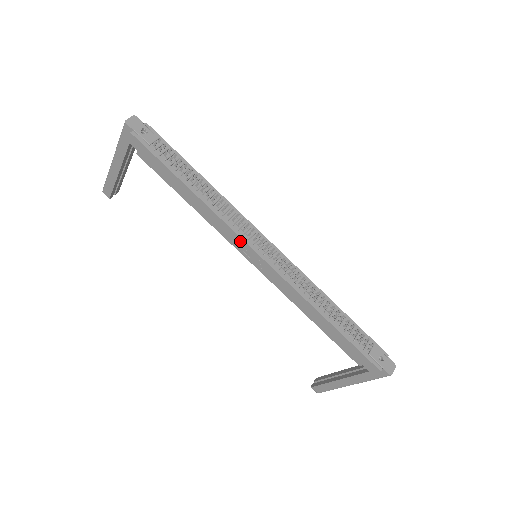
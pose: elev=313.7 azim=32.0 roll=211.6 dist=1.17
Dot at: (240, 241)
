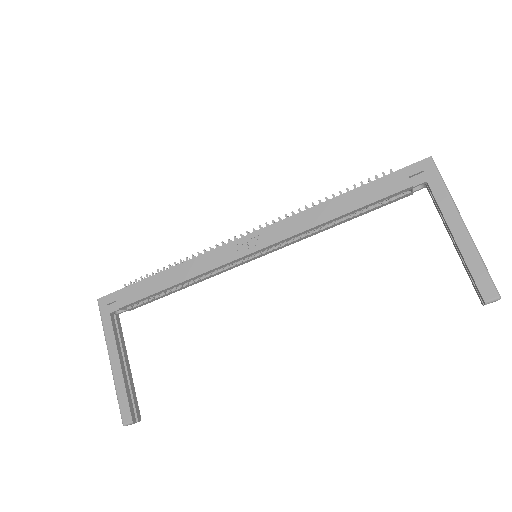
Dot at: (227, 249)
